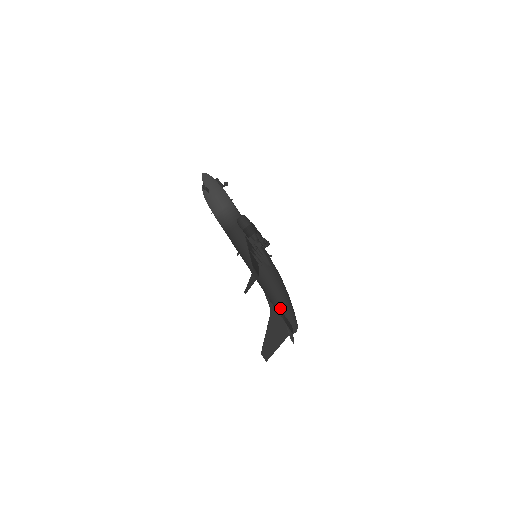
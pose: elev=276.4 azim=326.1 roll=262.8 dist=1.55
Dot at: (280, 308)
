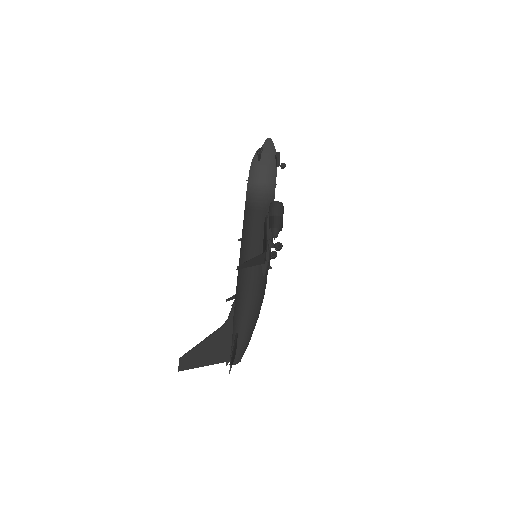
Dot at: (239, 326)
